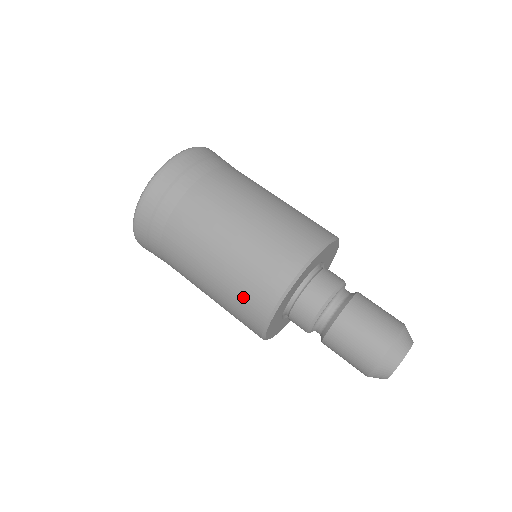
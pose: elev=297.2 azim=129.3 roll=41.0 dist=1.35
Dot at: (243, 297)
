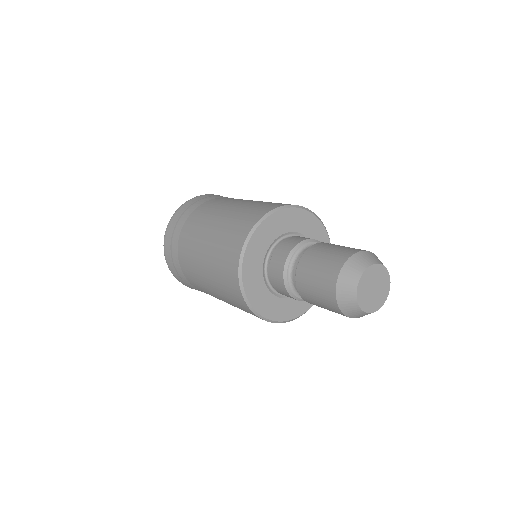
Dot at: (231, 231)
